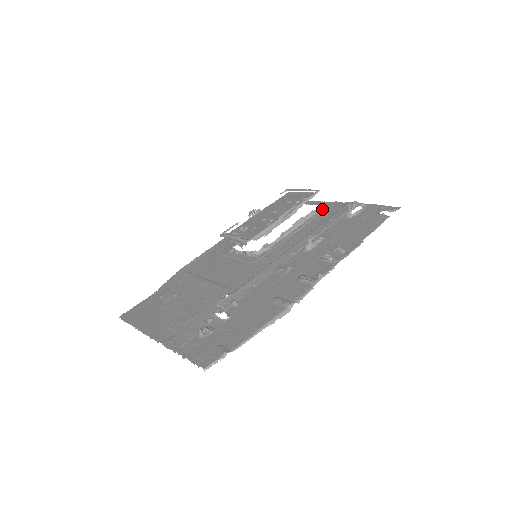
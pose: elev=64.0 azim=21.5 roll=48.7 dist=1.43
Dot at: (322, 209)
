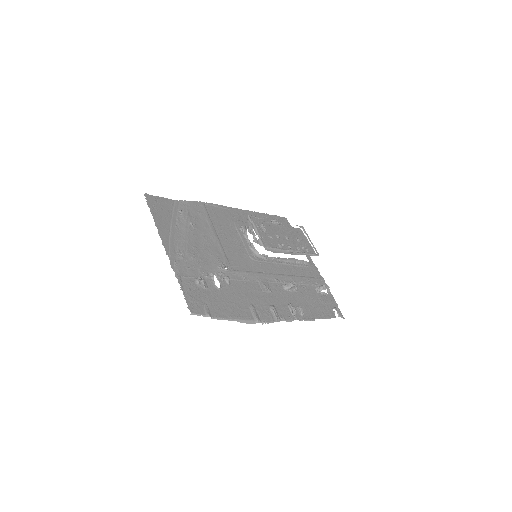
Dot at: (308, 264)
